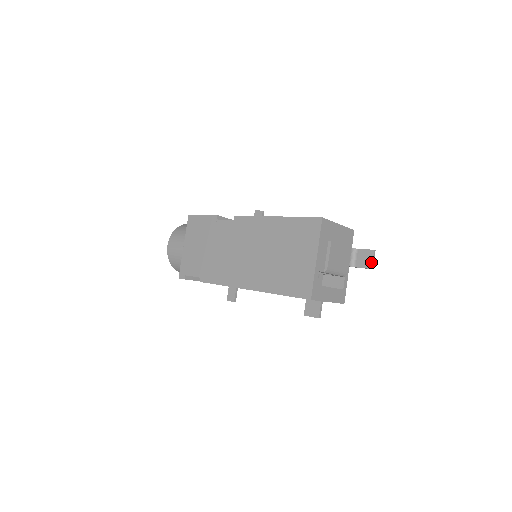
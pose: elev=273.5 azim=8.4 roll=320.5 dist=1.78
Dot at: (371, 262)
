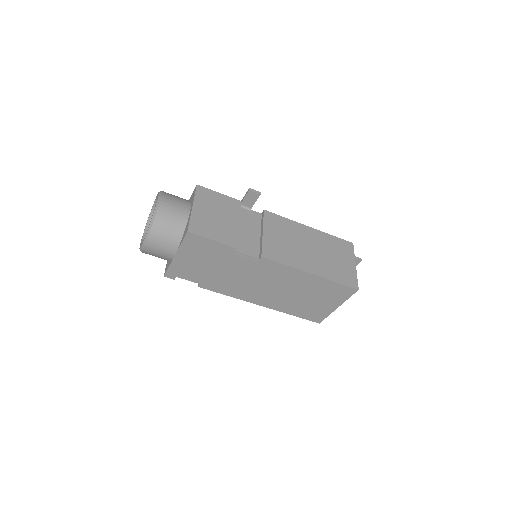
Dot at: occluded
